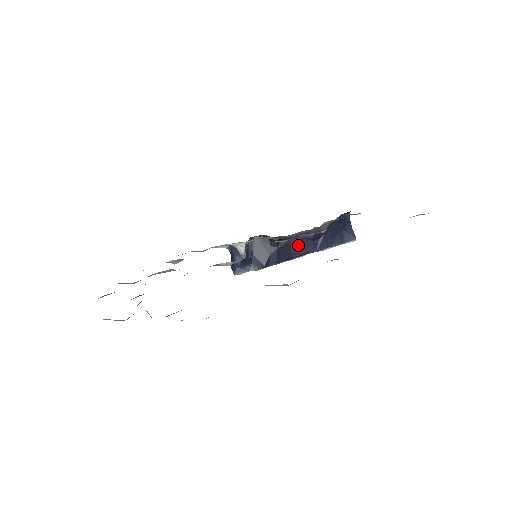
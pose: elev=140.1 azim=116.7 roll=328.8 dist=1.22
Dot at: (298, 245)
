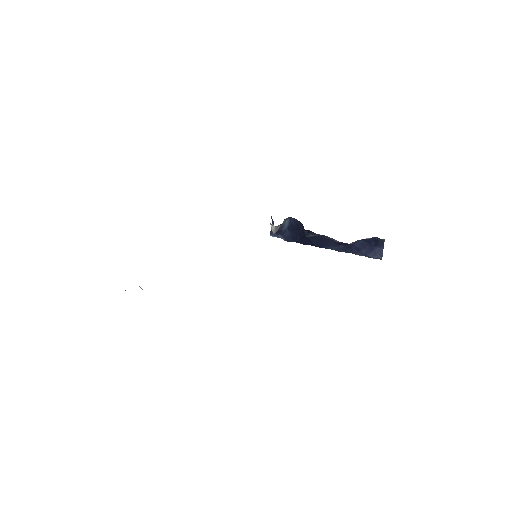
Dot at: (324, 241)
